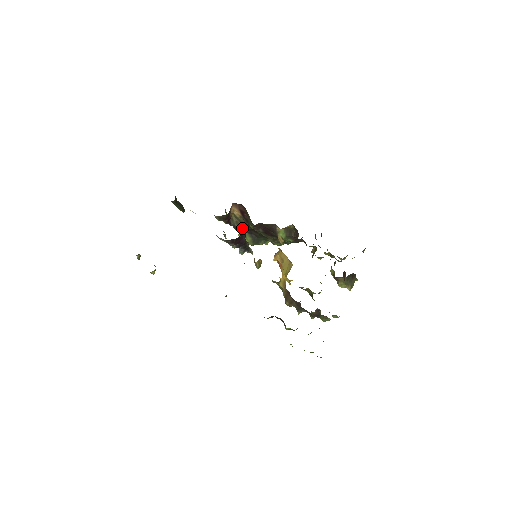
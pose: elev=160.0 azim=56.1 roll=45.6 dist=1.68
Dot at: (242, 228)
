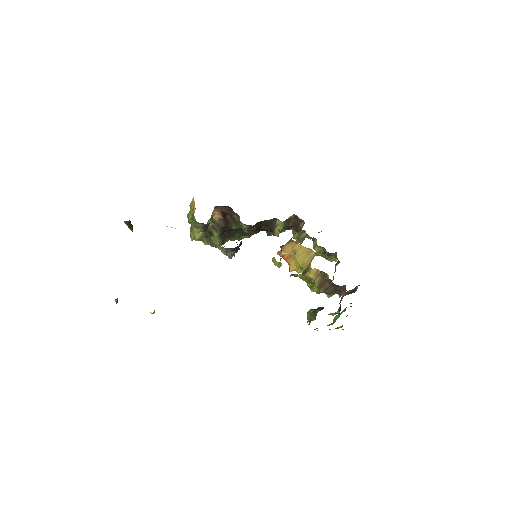
Dot at: occluded
